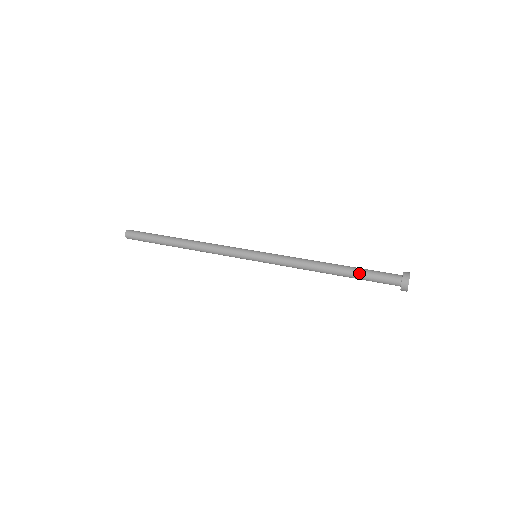
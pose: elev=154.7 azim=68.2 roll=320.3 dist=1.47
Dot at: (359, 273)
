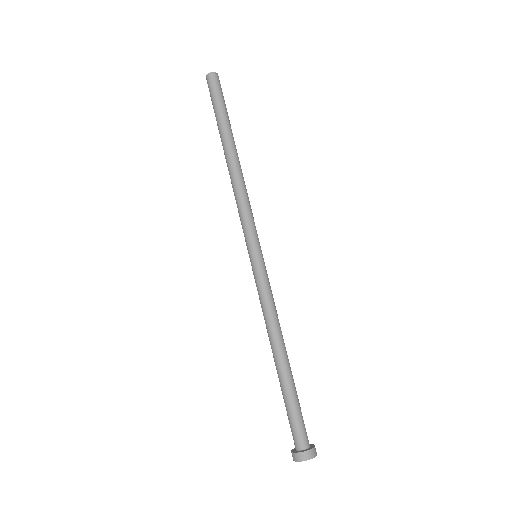
Dot at: (283, 396)
